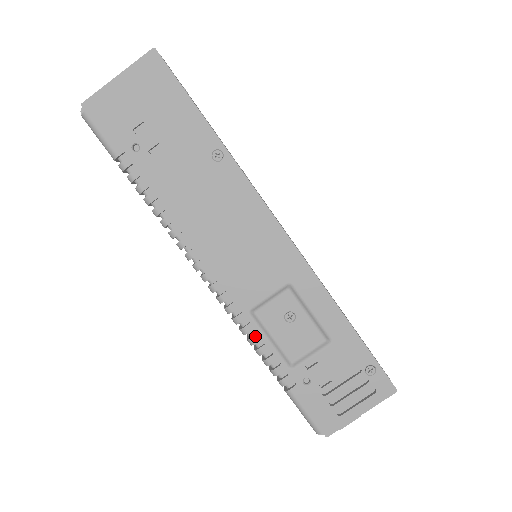
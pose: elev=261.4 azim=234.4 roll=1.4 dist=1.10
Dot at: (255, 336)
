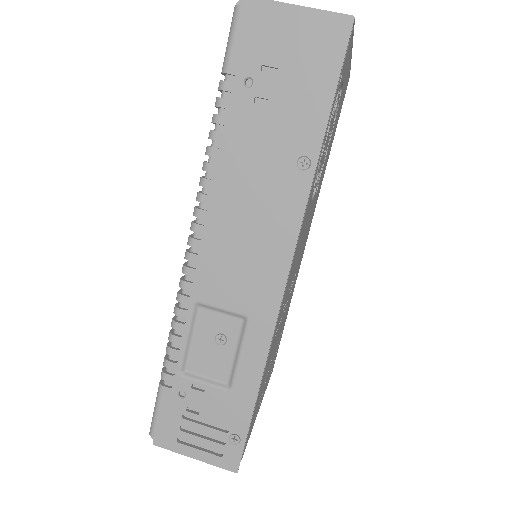
Dot at: (180, 323)
